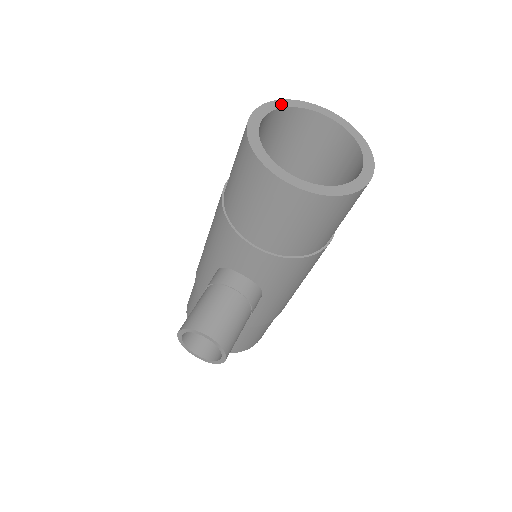
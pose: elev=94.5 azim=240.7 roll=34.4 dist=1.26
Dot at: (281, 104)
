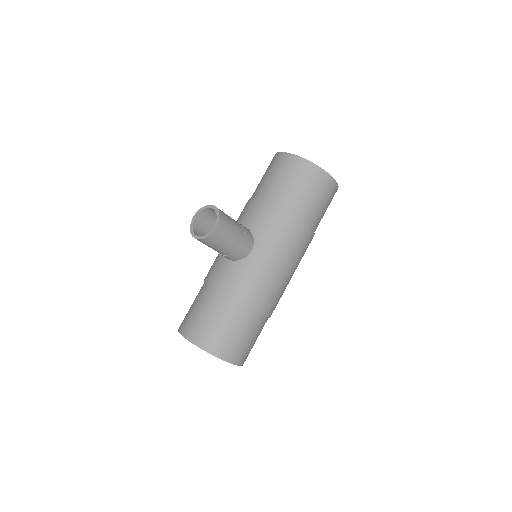
Dot at: occluded
